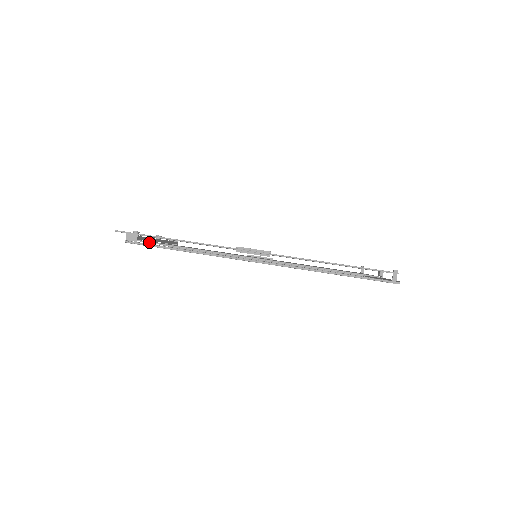
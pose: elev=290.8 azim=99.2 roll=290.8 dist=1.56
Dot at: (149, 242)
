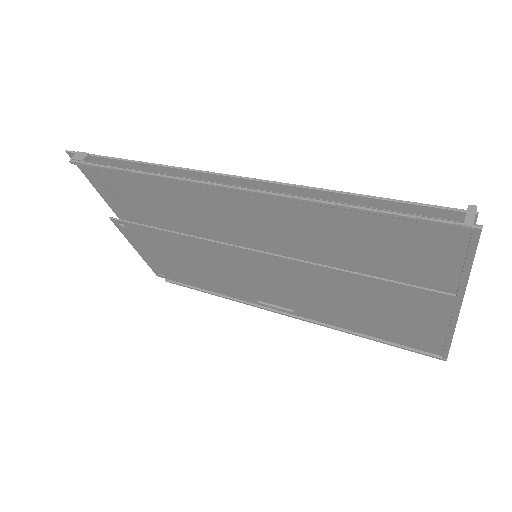
Dot at: (122, 220)
